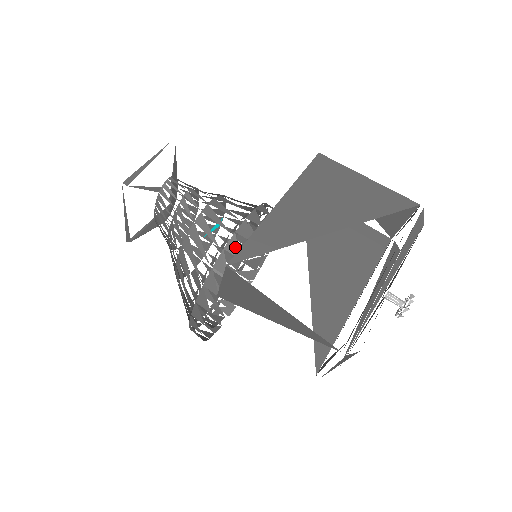
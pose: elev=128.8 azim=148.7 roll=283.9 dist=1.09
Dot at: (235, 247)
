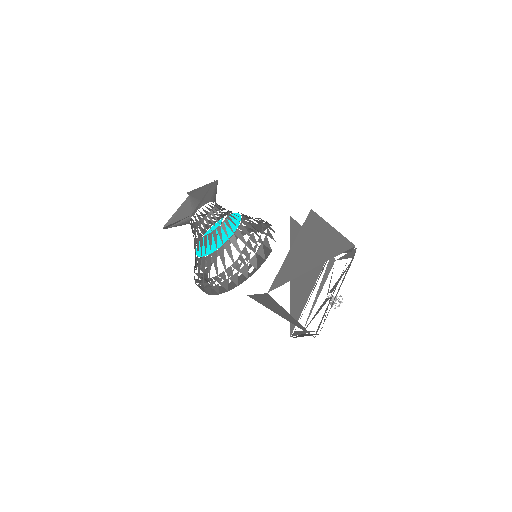
Dot at: (255, 262)
